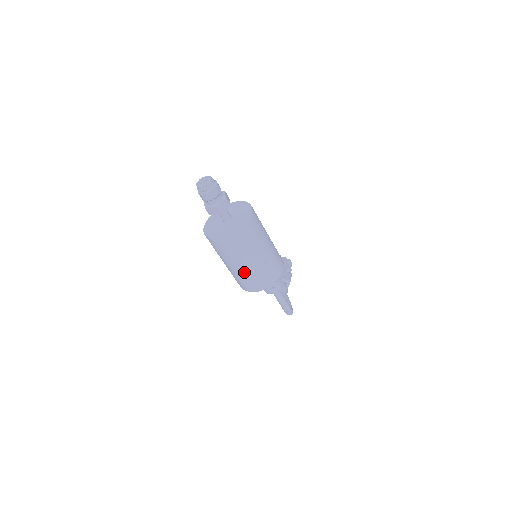
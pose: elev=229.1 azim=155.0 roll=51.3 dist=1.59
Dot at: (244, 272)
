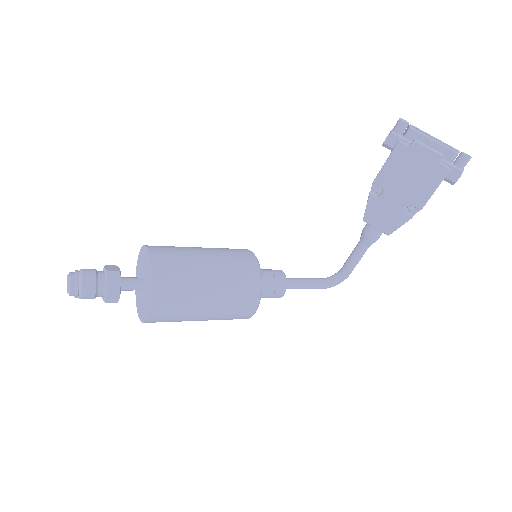
Dot at: occluded
